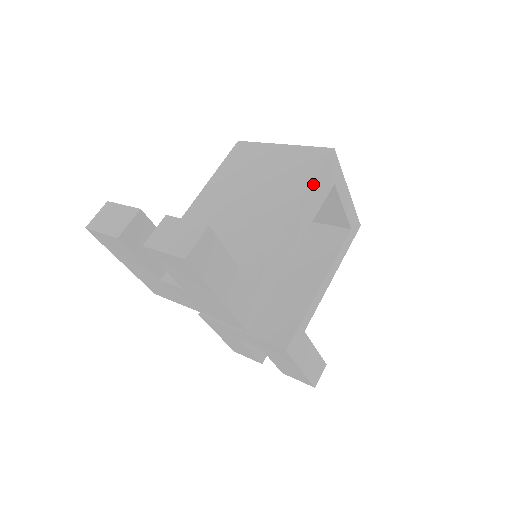
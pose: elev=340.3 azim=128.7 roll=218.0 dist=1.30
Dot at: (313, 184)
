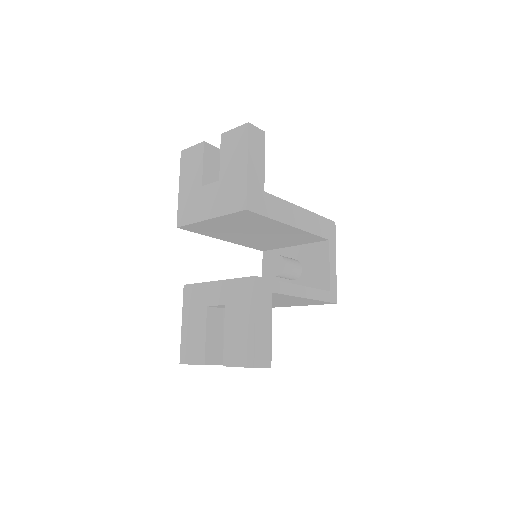
Dot at: (318, 215)
